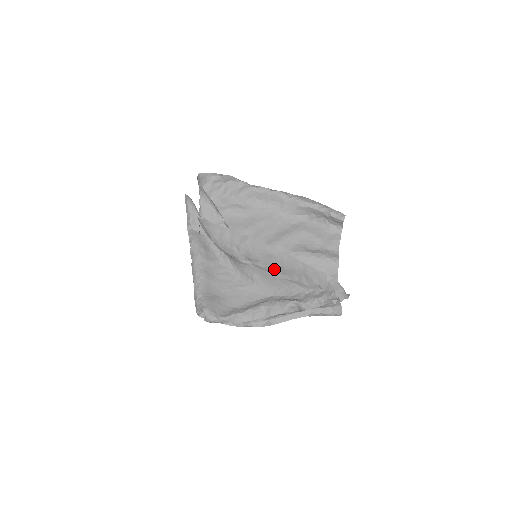
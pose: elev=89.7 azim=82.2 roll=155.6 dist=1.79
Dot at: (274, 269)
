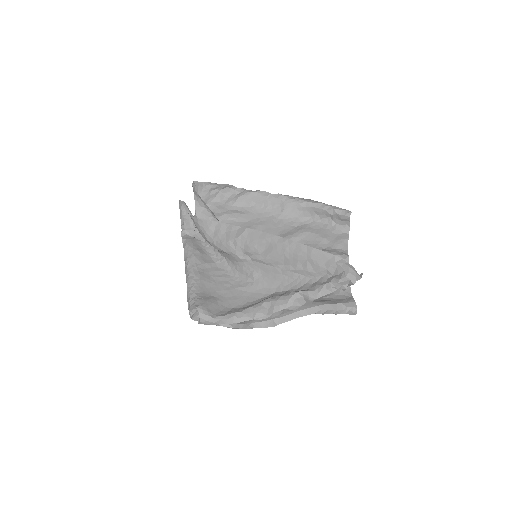
Dot at: (275, 260)
